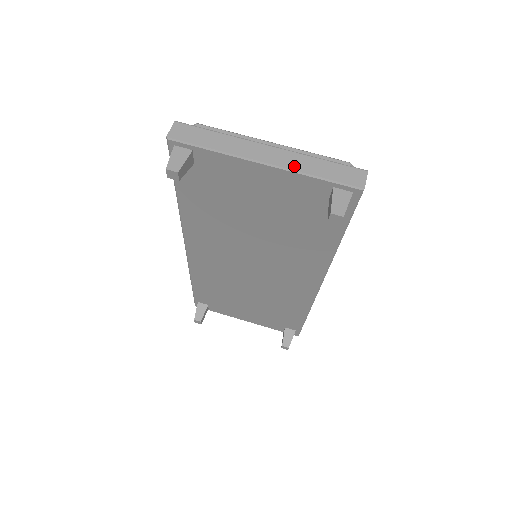
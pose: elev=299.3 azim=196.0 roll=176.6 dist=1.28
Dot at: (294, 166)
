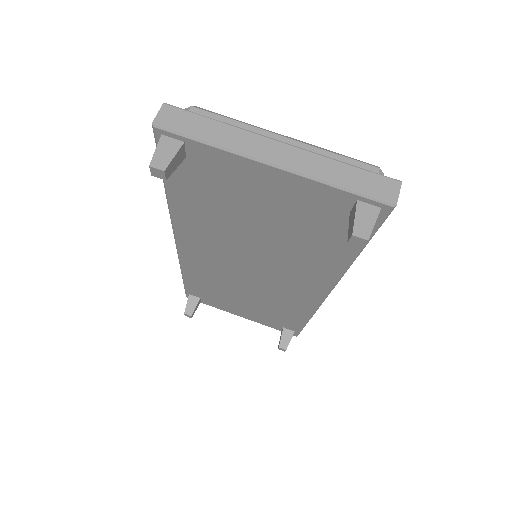
Dot at: (310, 171)
